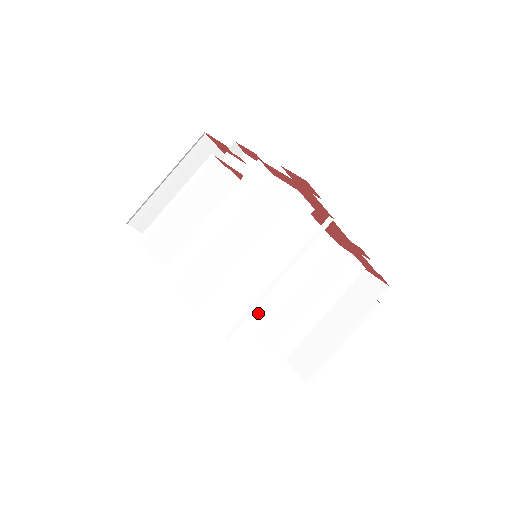
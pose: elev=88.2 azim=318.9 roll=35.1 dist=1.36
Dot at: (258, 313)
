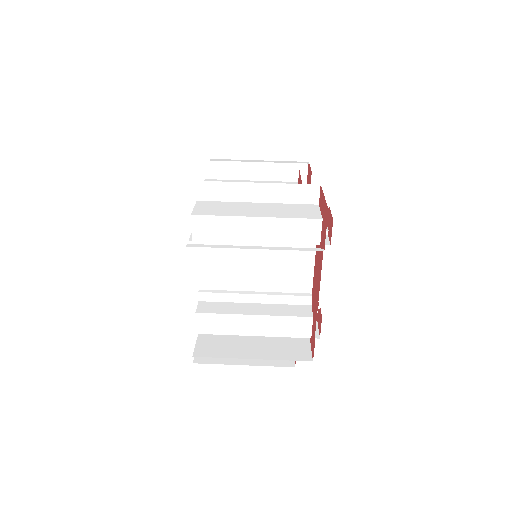
Dot at: (217, 285)
